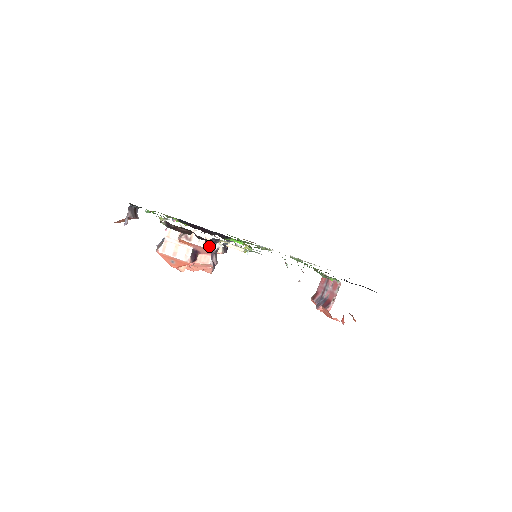
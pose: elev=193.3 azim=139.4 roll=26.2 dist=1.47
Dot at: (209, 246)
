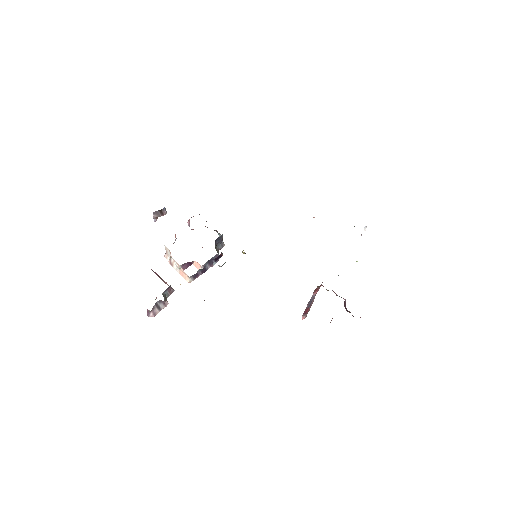
Dot at: (182, 275)
